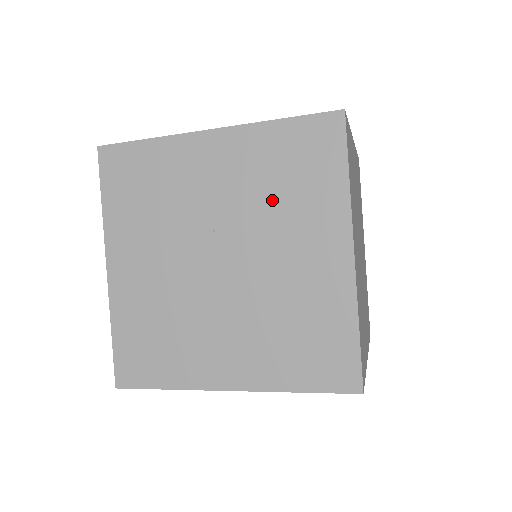
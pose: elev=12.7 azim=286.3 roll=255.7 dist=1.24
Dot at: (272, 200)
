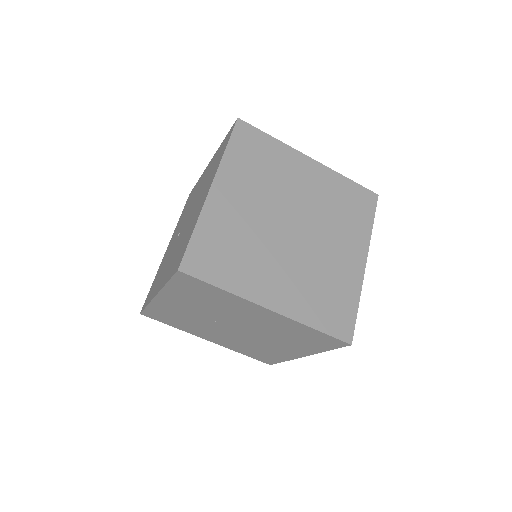
Dot at: (214, 307)
